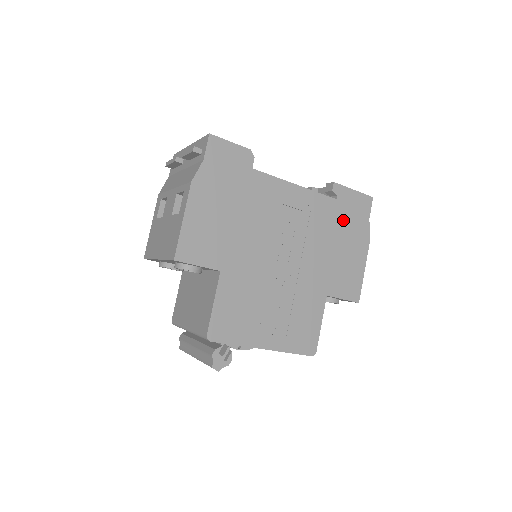
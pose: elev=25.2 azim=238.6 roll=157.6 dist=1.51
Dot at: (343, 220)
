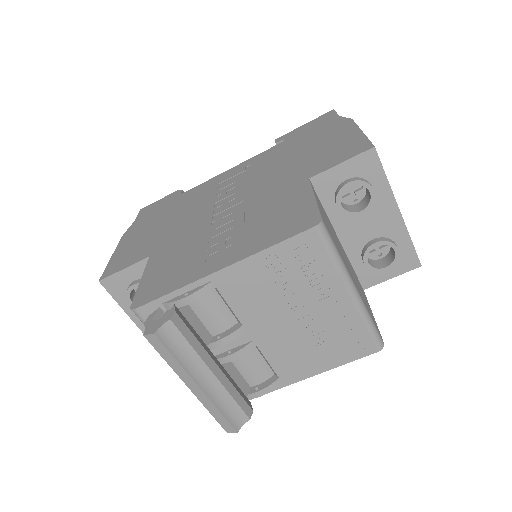
Dot at: (301, 140)
